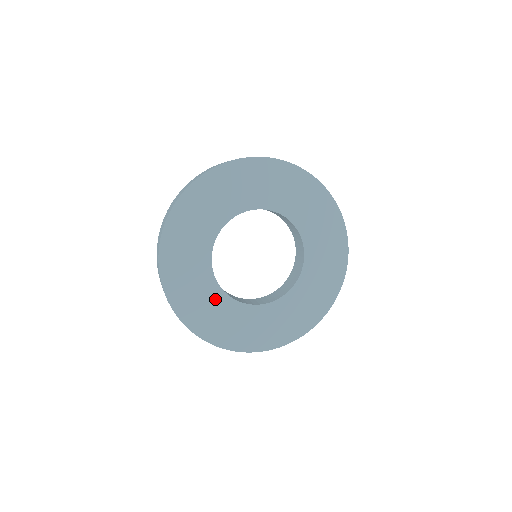
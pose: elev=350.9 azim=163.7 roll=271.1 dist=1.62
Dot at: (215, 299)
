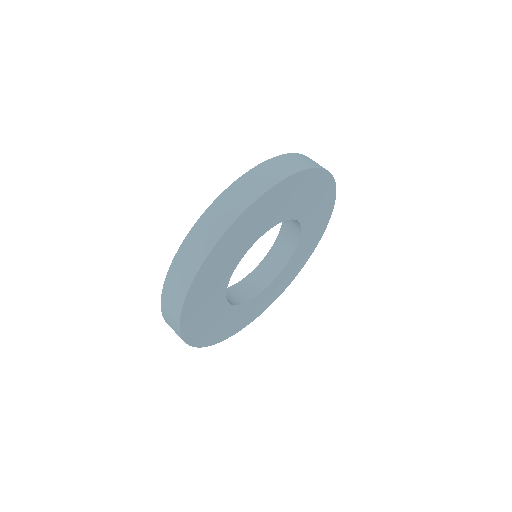
Dot at: (258, 300)
